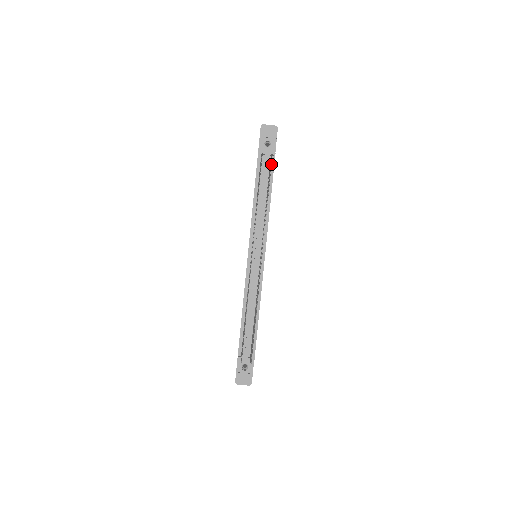
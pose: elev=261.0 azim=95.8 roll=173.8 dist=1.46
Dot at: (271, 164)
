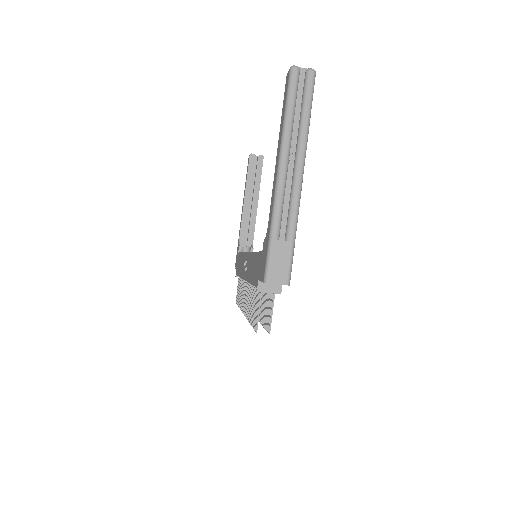
Dot at: (267, 329)
